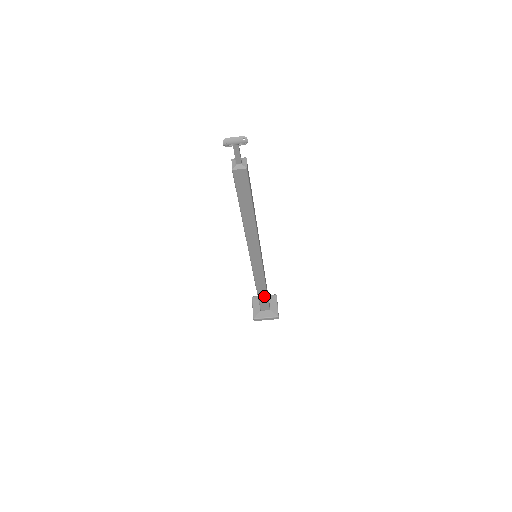
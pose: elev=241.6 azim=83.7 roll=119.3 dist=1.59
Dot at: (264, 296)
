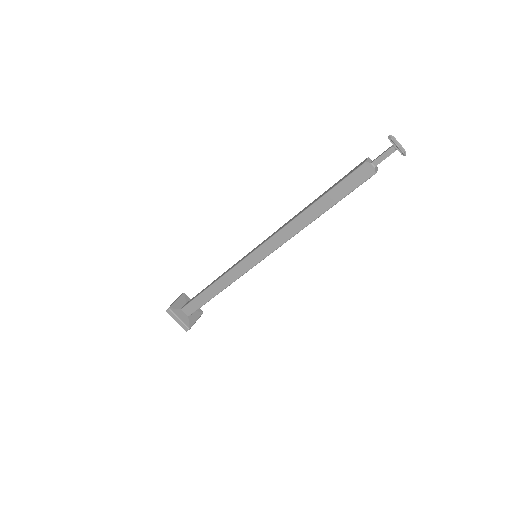
Dot at: (206, 298)
